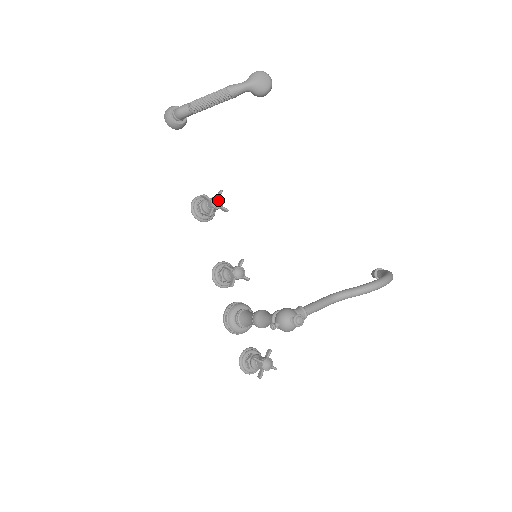
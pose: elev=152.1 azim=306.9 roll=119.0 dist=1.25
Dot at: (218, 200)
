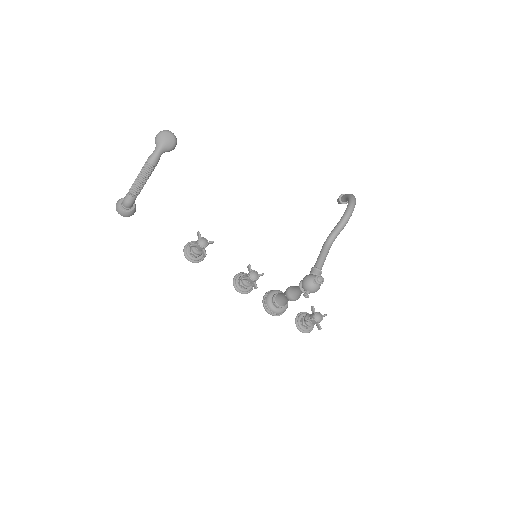
Dot at: (202, 241)
